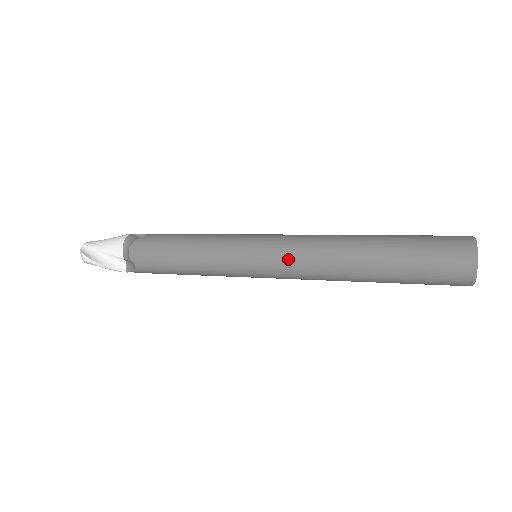
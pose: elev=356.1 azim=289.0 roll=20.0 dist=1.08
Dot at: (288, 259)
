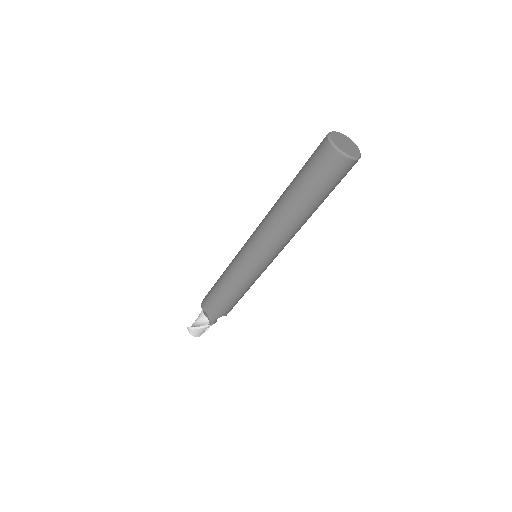
Dot at: (256, 236)
